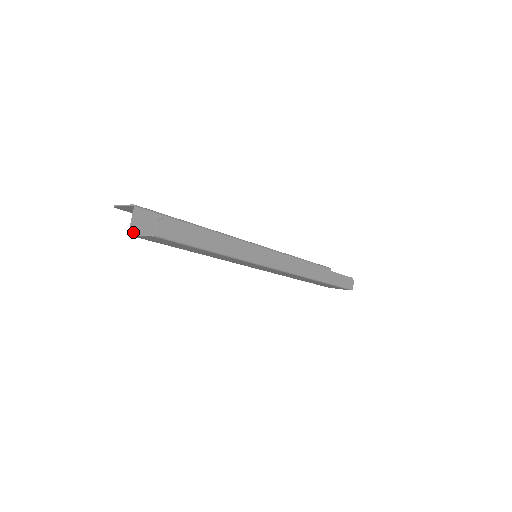
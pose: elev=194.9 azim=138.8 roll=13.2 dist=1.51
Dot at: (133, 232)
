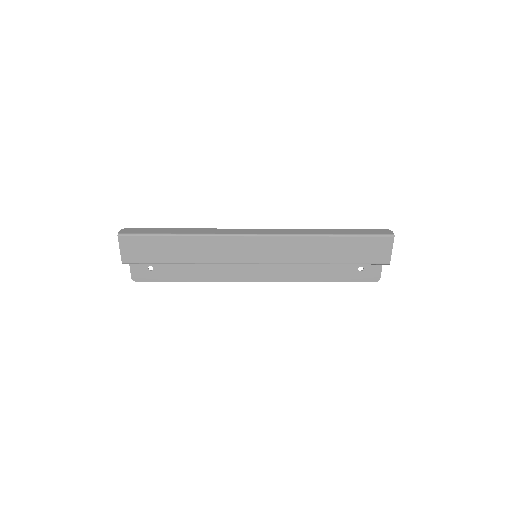
Dot at: (126, 262)
